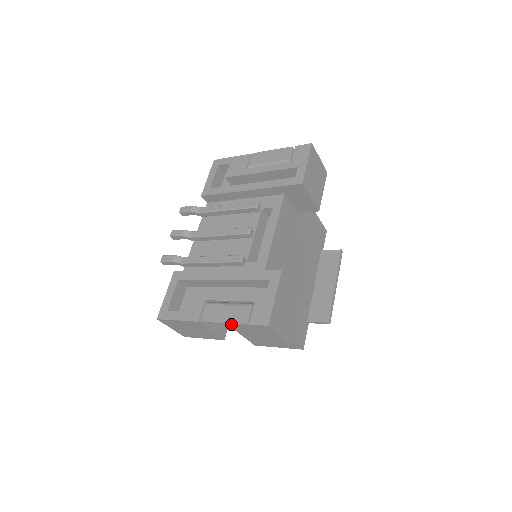
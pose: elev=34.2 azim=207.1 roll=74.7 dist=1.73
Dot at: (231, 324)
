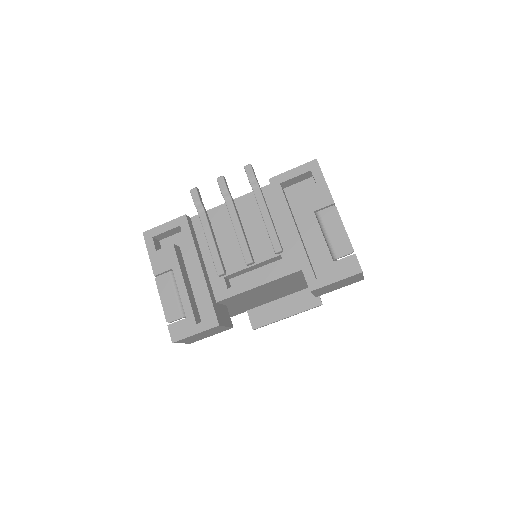
Dot at: (163, 307)
